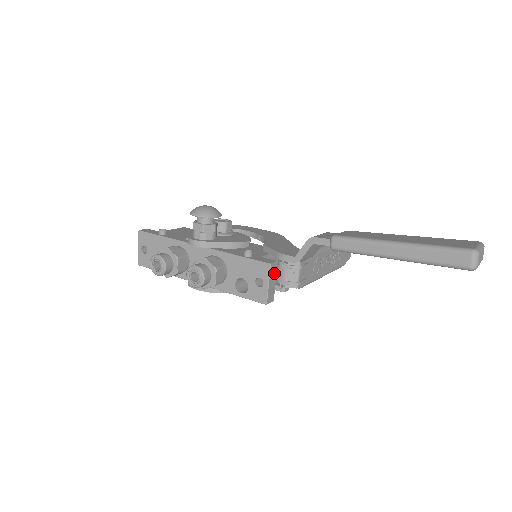
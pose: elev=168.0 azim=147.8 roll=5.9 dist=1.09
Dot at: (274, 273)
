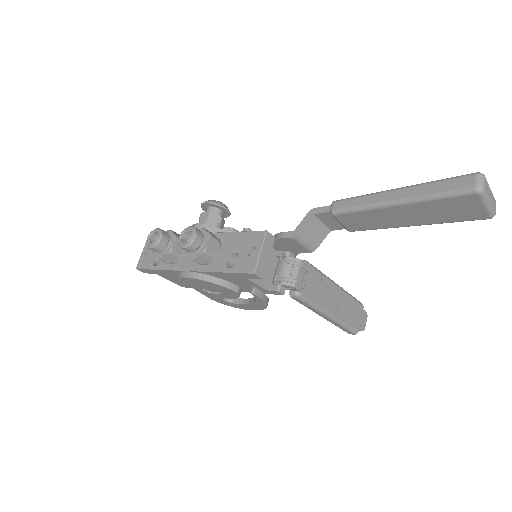
Dot at: (269, 246)
